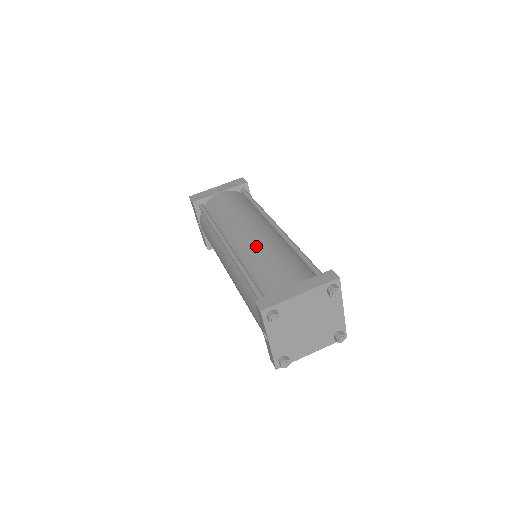
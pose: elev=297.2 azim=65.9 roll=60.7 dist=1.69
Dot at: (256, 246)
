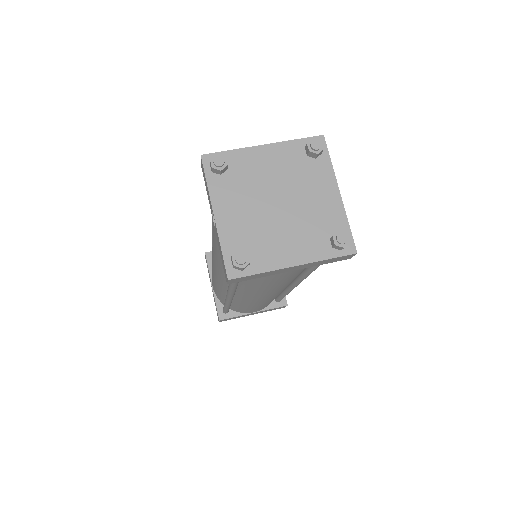
Dot at: occluded
